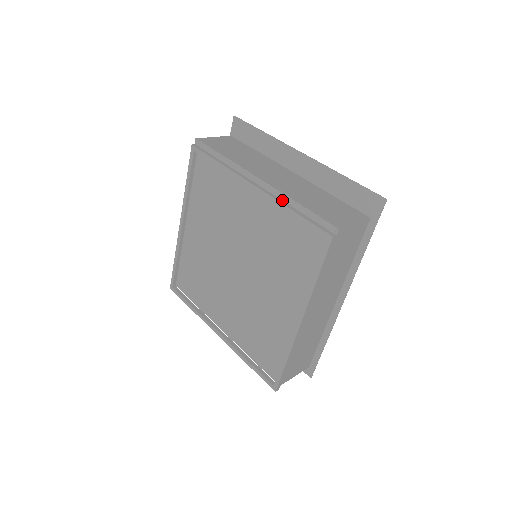
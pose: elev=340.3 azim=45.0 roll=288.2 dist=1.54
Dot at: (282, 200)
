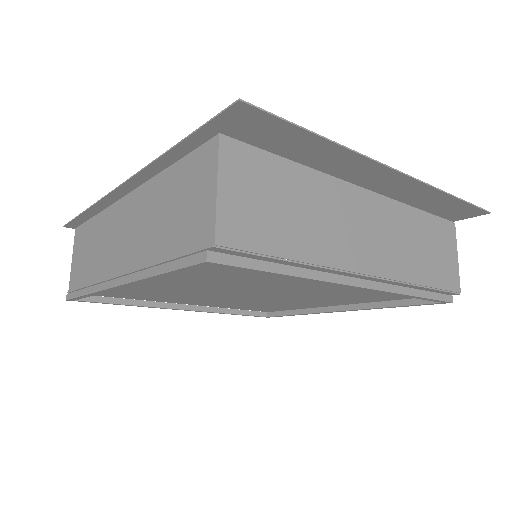
Dot at: (397, 286)
